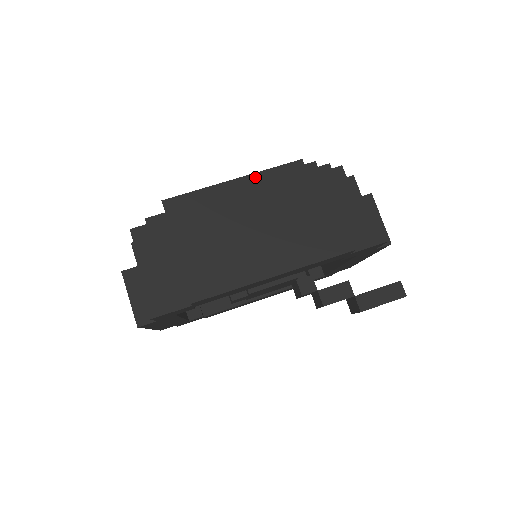
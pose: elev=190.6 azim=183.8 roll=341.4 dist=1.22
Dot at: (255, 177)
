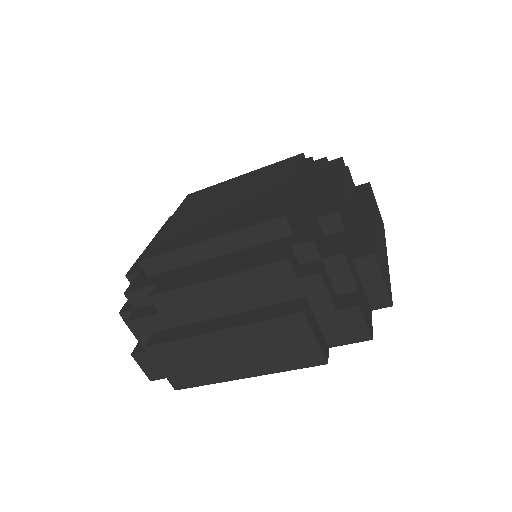
Dot at: (300, 175)
